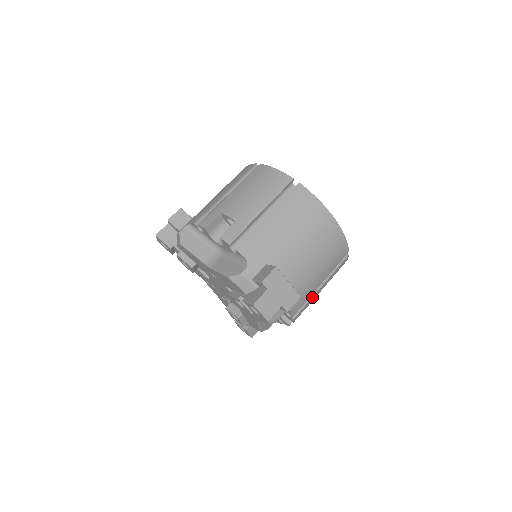
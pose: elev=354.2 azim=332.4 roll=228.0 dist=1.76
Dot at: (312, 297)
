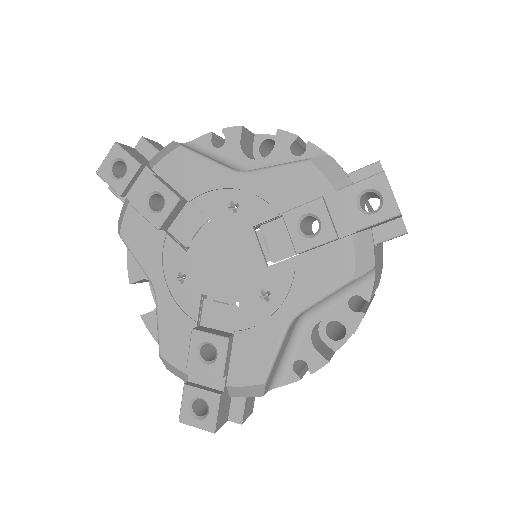
Dot at: (368, 306)
